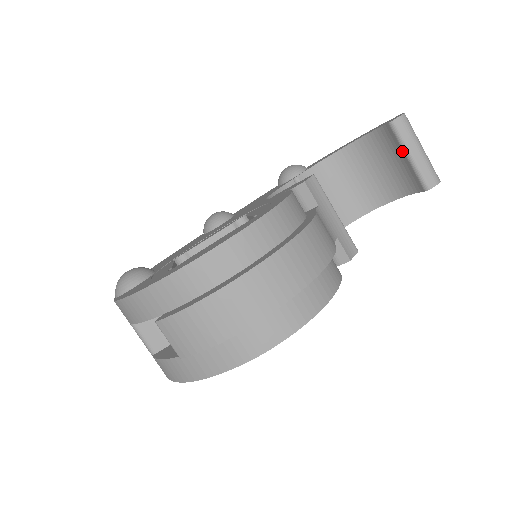
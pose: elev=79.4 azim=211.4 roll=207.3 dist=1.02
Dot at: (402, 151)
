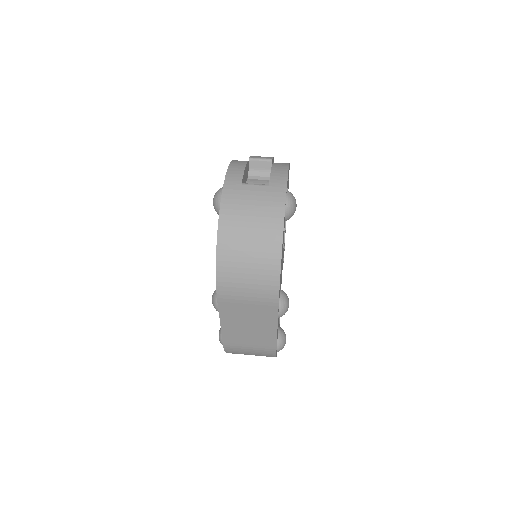
Dot at: occluded
